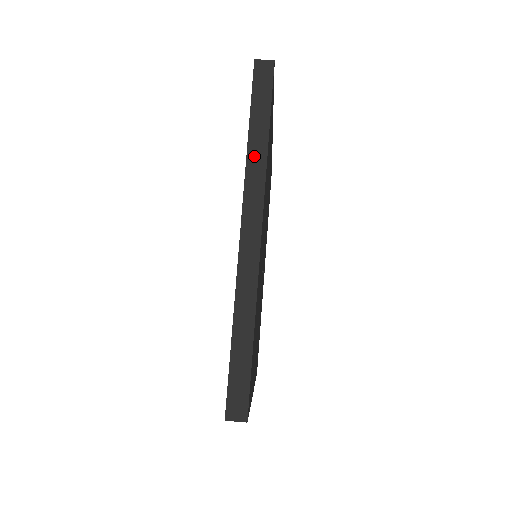
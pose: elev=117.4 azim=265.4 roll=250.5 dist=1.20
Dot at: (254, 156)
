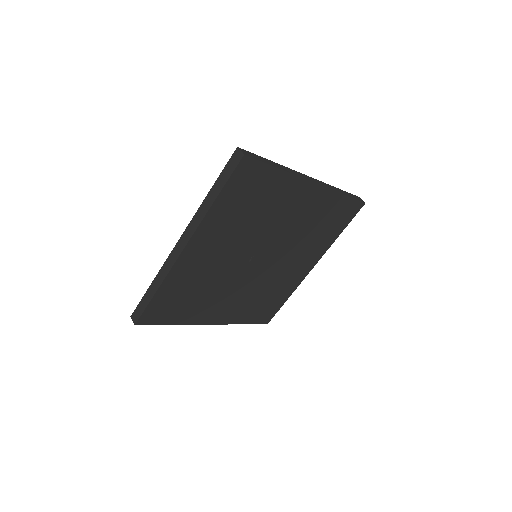
Dot at: (334, 188)
